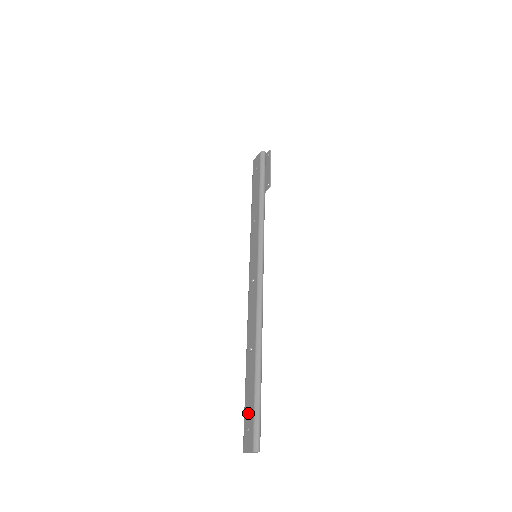
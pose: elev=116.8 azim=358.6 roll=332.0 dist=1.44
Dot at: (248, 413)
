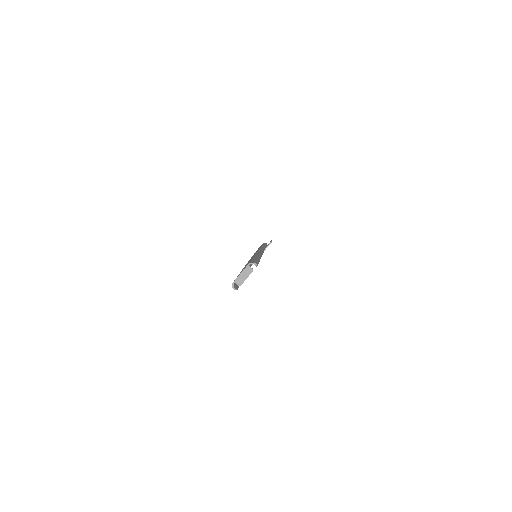
Dot at: occluded
